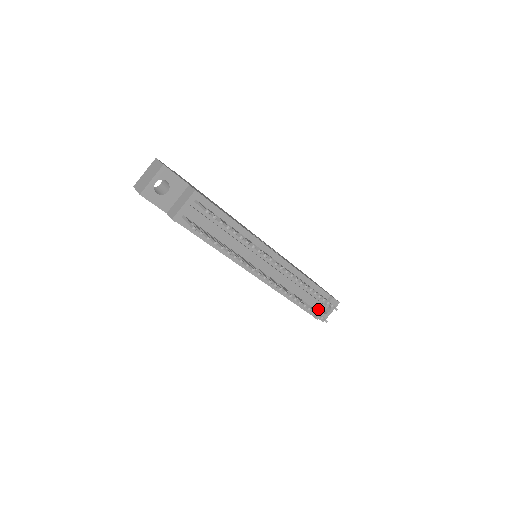
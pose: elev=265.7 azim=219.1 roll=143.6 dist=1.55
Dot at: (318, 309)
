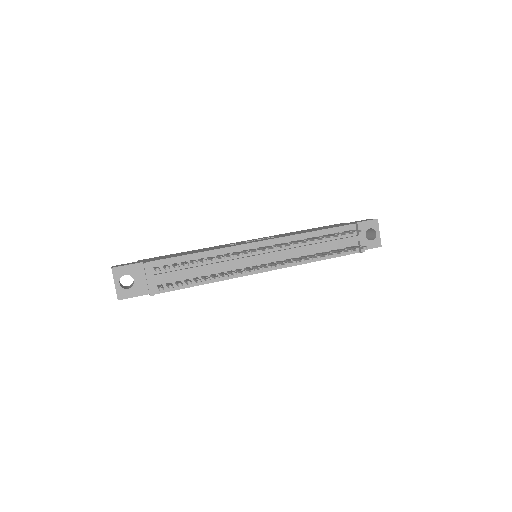
Dot at: (357, 243)
